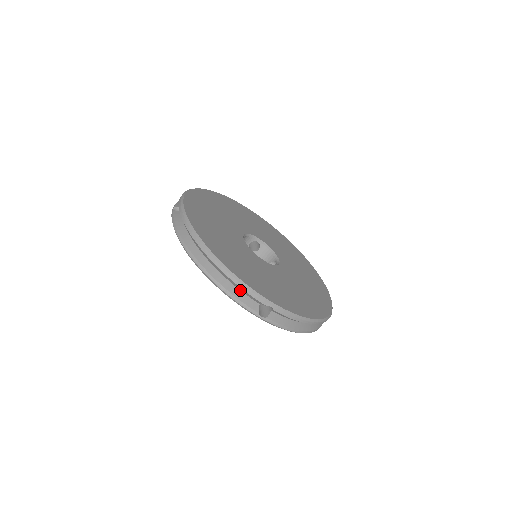
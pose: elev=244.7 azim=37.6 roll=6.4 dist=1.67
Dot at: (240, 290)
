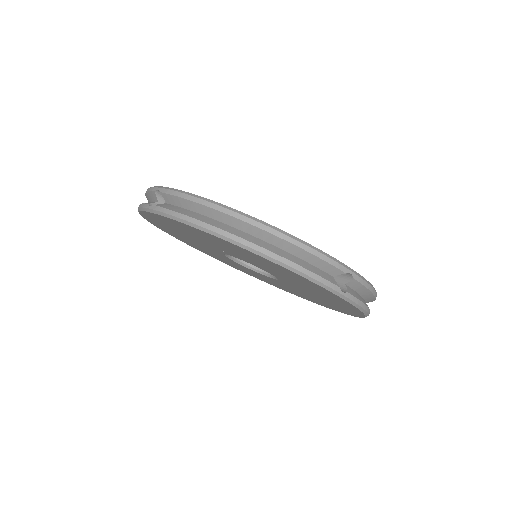
Dot at: occluded
